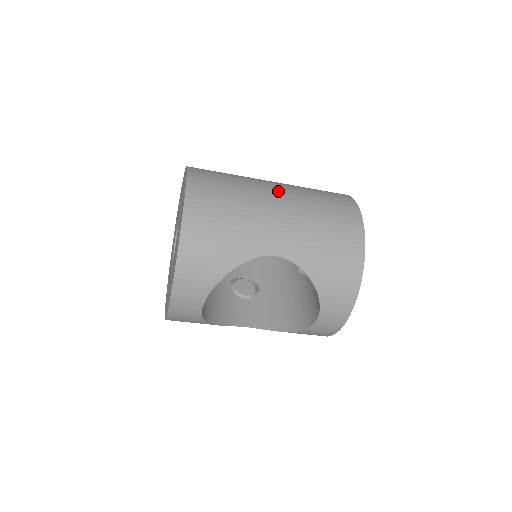
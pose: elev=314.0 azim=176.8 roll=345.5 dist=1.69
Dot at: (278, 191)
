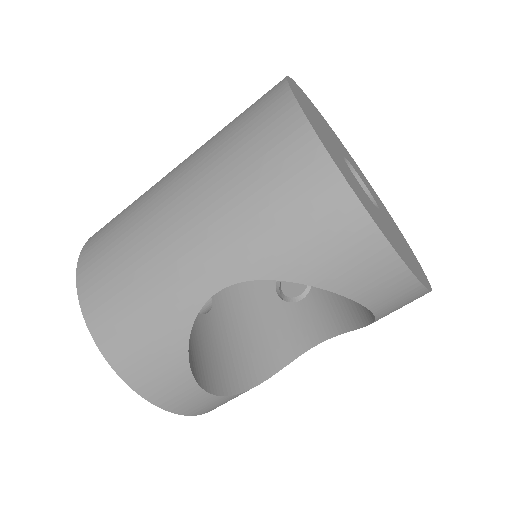
Dot at: (175, 185)
